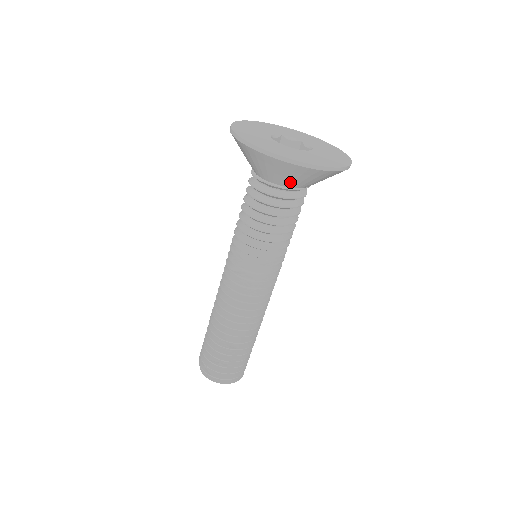
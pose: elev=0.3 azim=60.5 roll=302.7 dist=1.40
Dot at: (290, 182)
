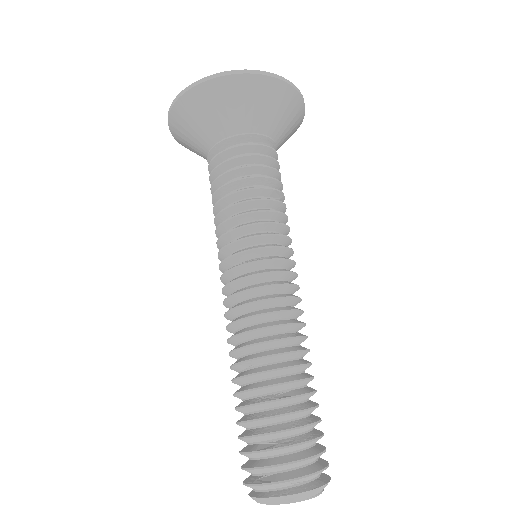
Dot at: (249, 119)
